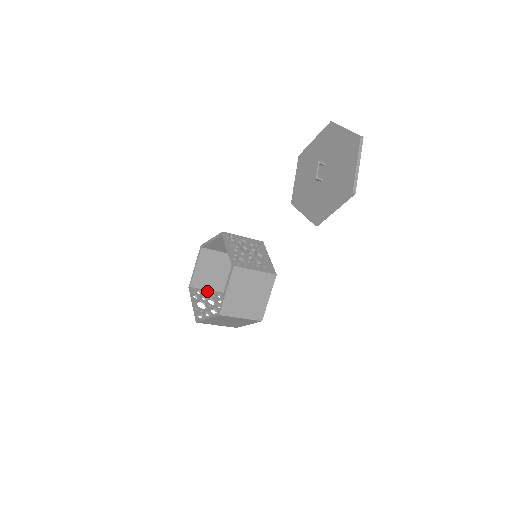
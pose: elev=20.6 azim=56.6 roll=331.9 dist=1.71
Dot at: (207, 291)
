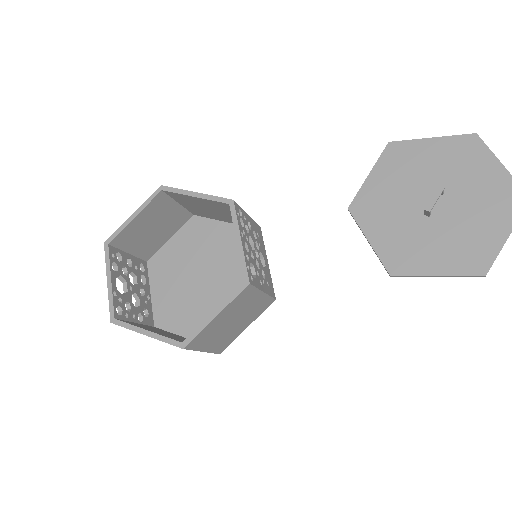
Dot at: (129, 256)
